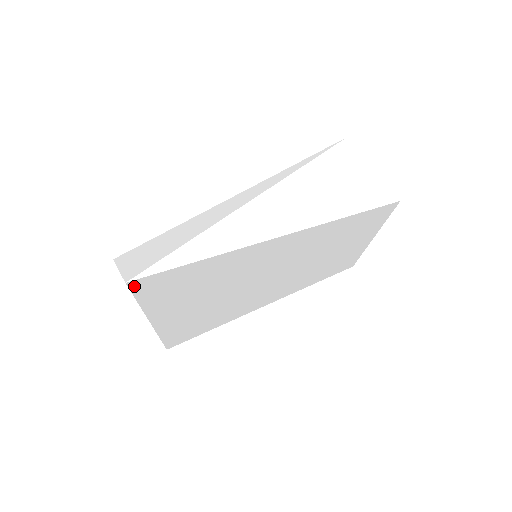
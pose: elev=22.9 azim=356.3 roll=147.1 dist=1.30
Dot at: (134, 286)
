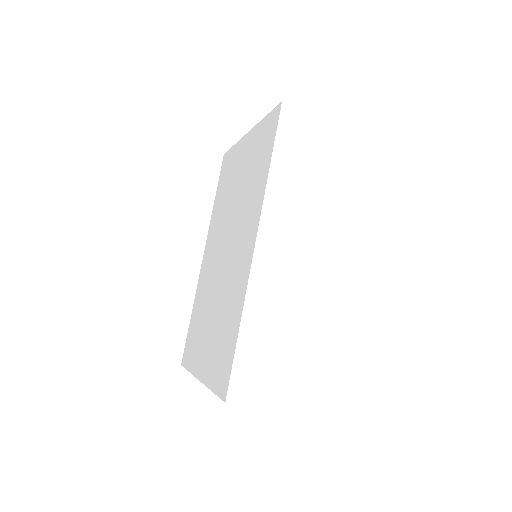
Dot at: occluded
